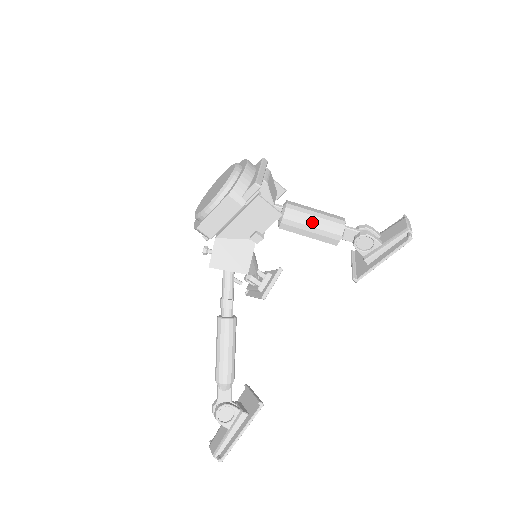
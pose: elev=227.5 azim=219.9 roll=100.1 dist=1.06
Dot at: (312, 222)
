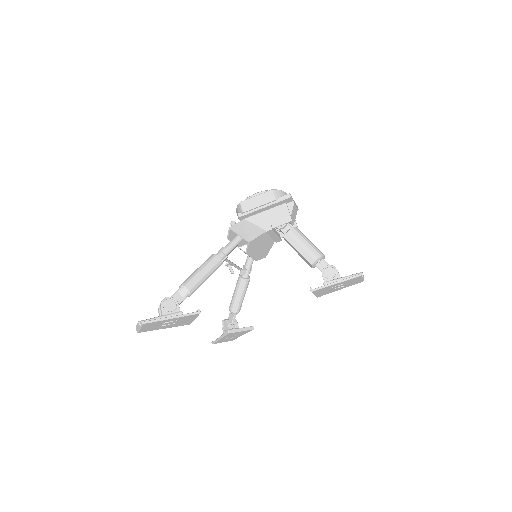
Dot at: (305, 241)
